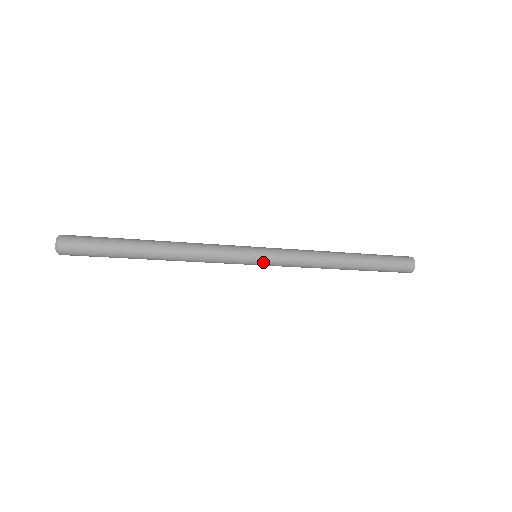
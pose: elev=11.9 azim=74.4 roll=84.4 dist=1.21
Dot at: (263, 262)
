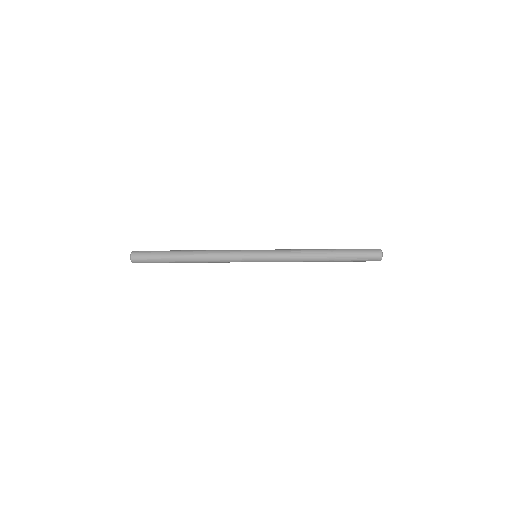
Dot at: occluded
